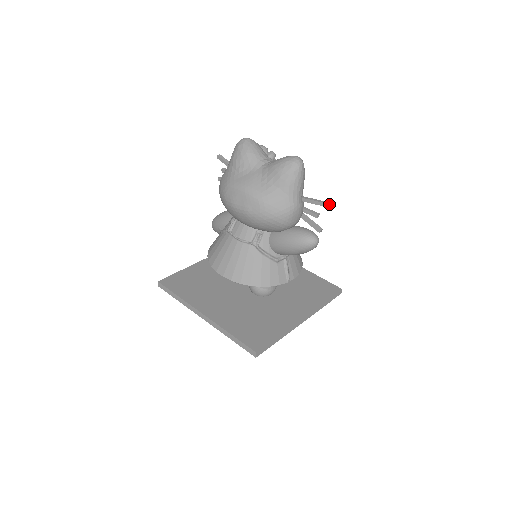
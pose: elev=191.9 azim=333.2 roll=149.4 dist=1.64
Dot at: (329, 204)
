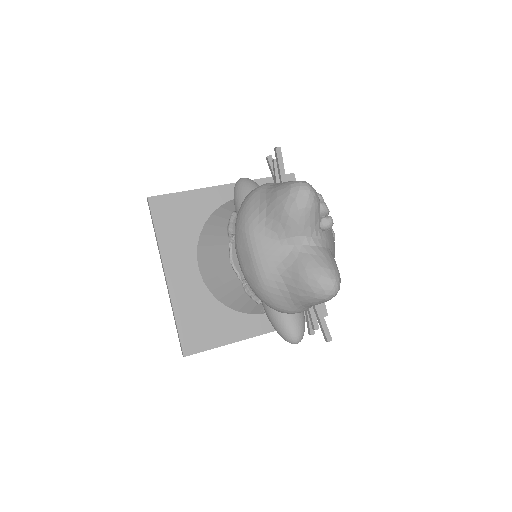
Dot at: (331, 340)
